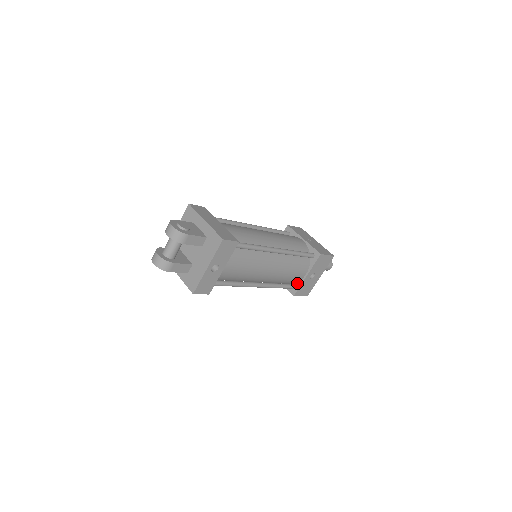
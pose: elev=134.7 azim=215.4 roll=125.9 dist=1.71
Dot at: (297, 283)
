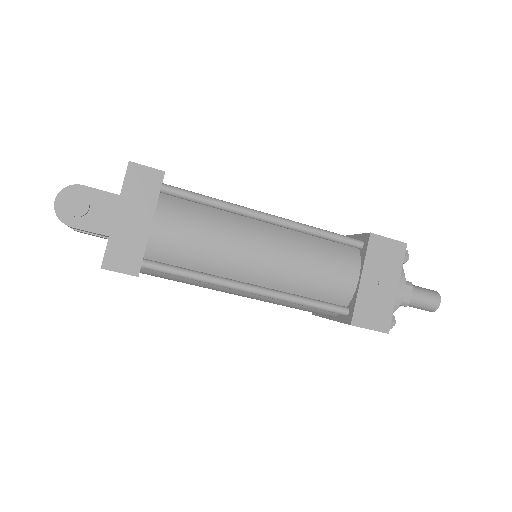
Dot at: occluded
